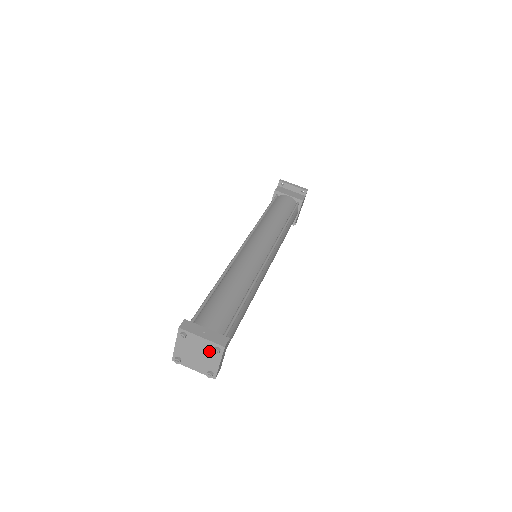
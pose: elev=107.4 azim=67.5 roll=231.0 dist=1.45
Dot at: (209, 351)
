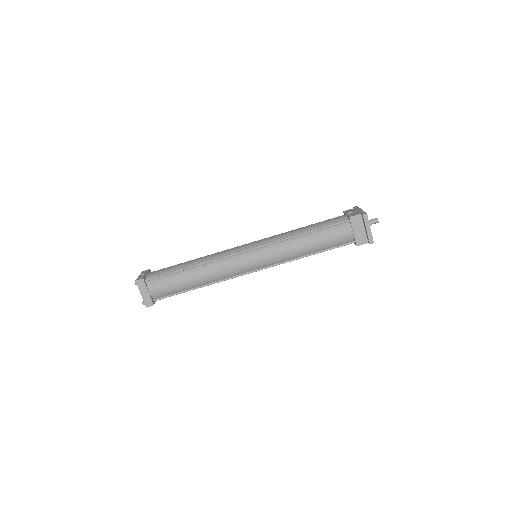
Dot at: occluded
